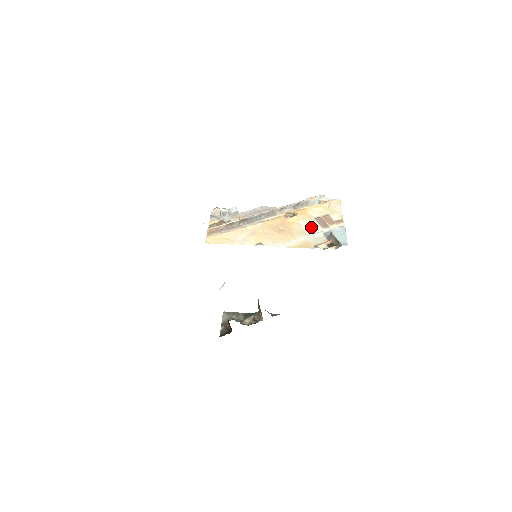
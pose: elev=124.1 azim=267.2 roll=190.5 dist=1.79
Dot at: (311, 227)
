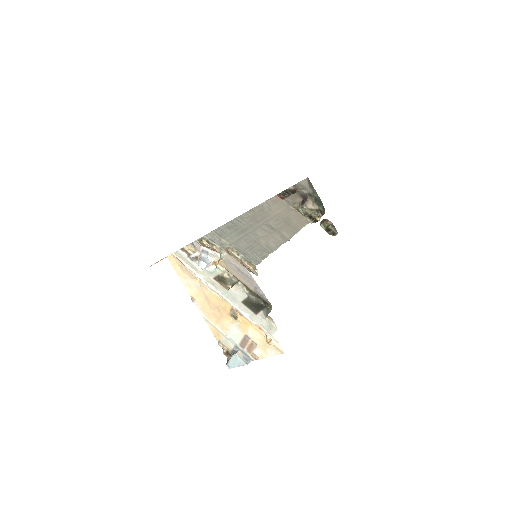
Dot at: (235, 334)
